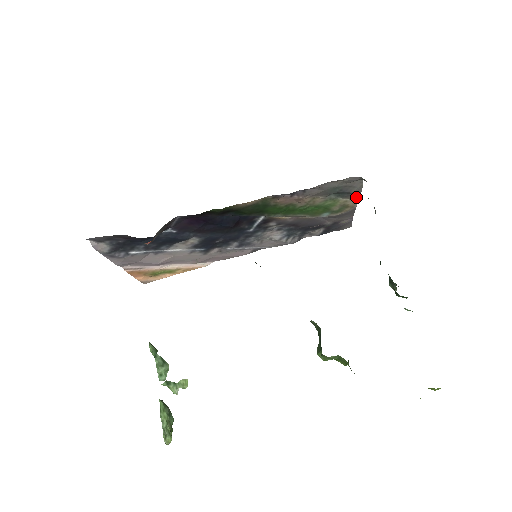
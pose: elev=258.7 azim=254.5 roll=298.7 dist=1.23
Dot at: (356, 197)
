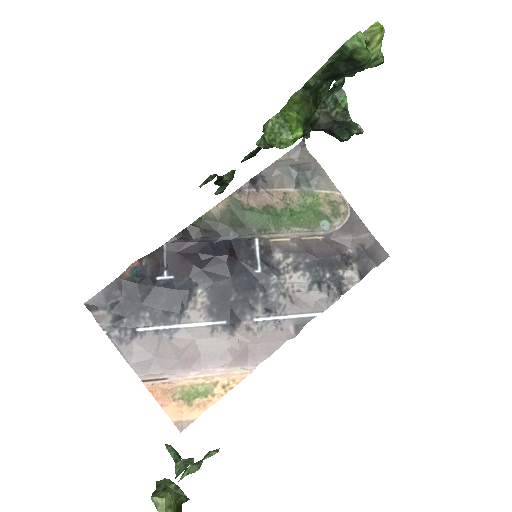
Dot at: (331, 185)
